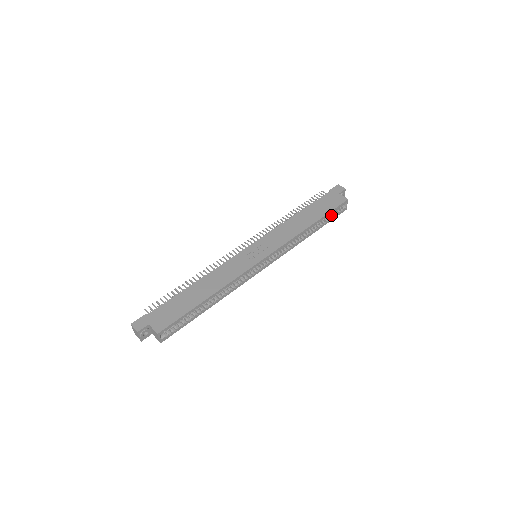
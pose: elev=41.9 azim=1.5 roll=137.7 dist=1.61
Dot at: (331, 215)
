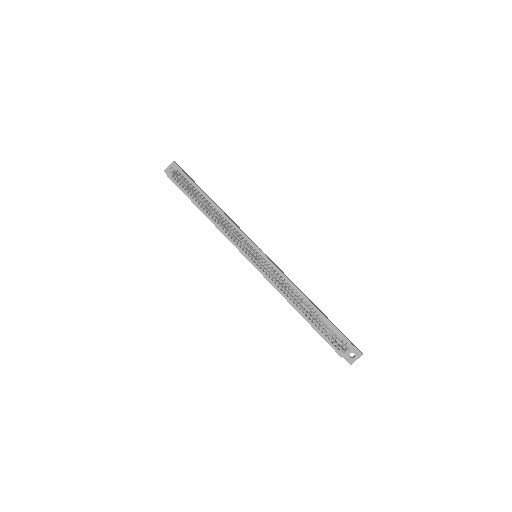
Dot at: (327, 336)
